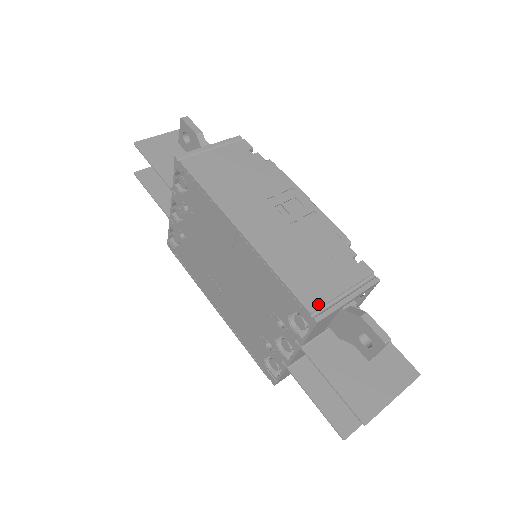
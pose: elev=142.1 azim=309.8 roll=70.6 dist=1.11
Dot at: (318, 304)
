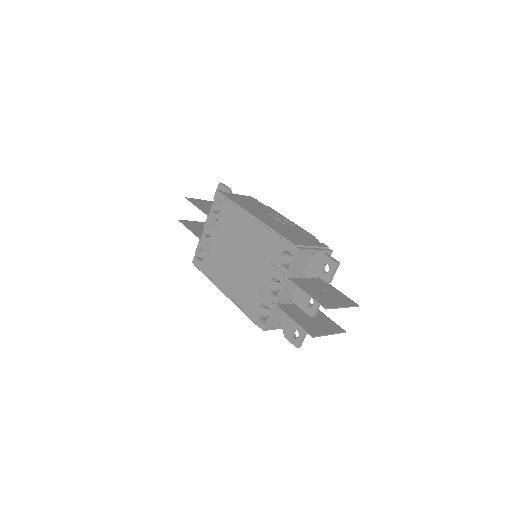
Dot at: (299, 244)
